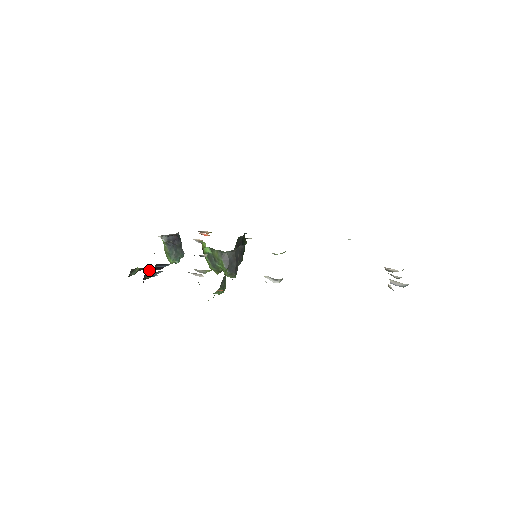
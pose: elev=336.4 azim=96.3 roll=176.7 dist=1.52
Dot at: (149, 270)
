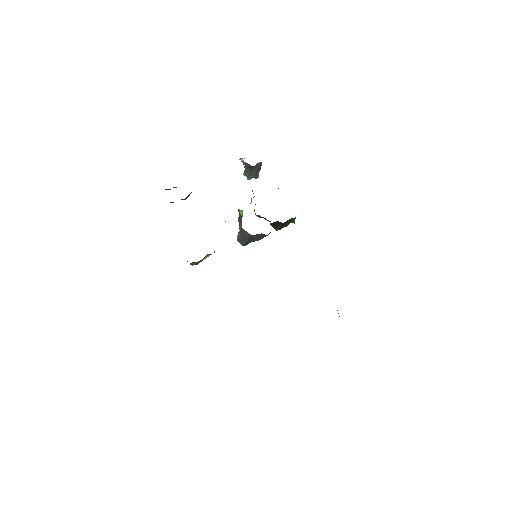
Dot at: occluded
